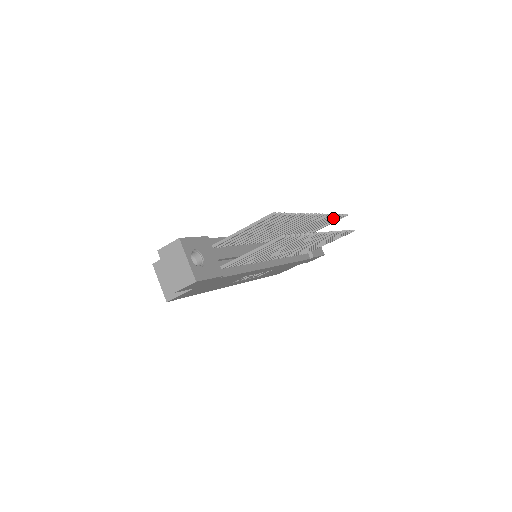
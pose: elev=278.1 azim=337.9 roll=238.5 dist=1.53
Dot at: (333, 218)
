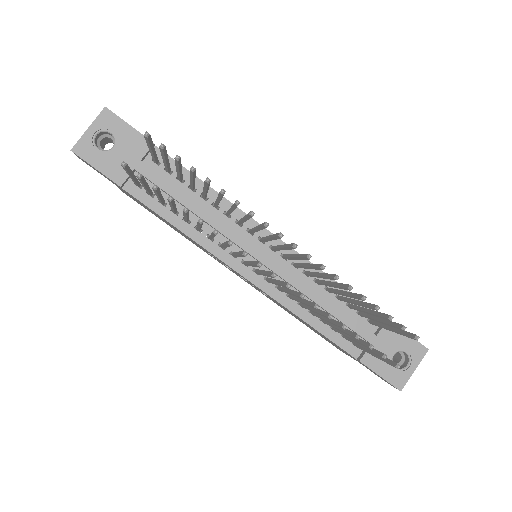
Dot at: (371, 307)
